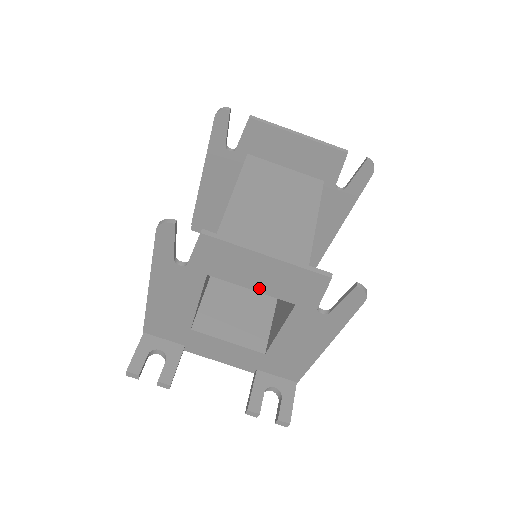
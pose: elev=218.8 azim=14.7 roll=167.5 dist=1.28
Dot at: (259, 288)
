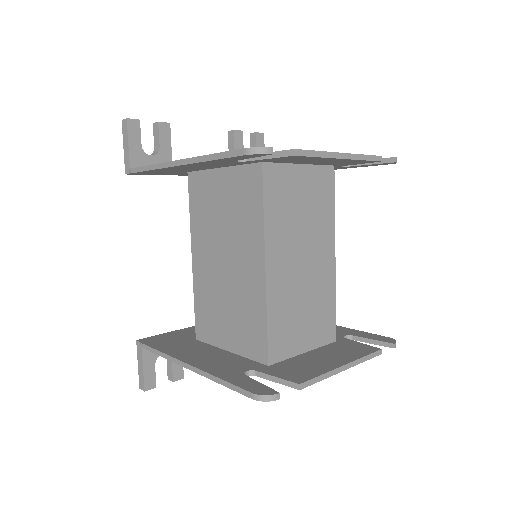
Dot at: occluded
